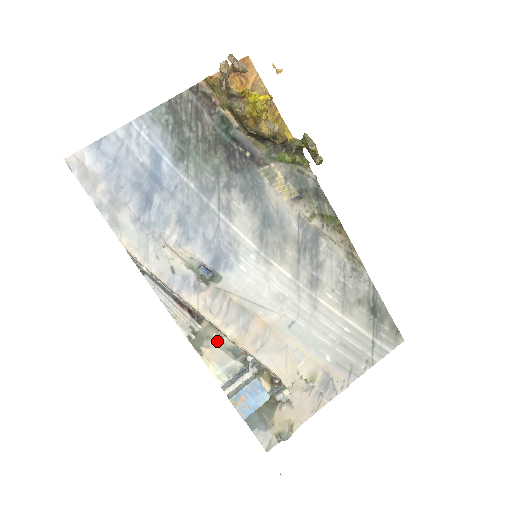
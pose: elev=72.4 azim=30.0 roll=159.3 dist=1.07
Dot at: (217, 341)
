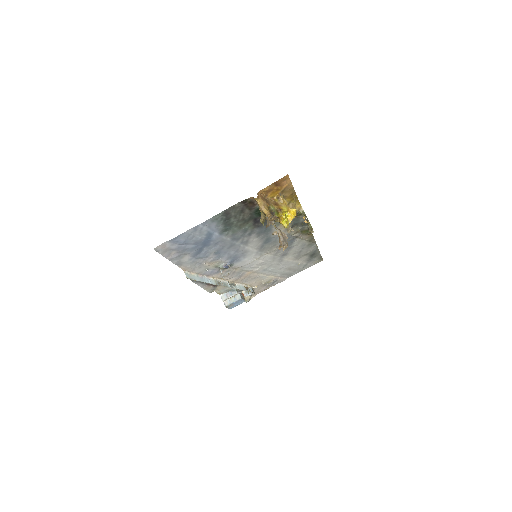
Dot at: occluded
